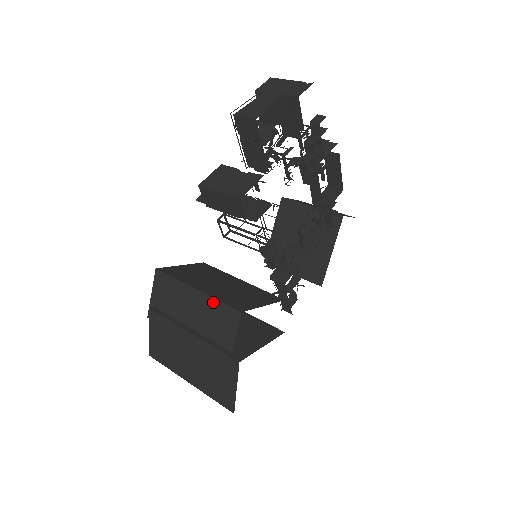
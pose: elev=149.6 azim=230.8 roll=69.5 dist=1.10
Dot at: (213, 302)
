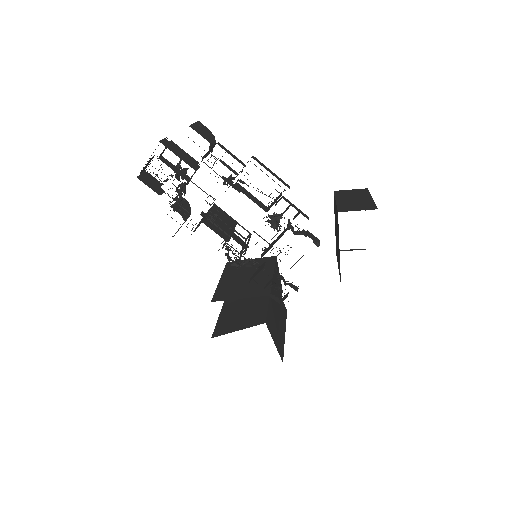
Dot at: occluded
